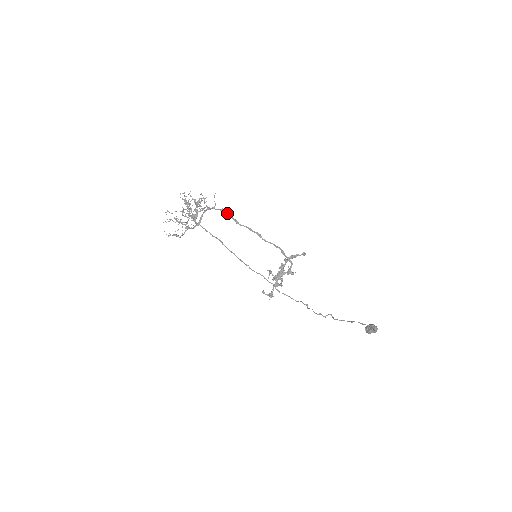
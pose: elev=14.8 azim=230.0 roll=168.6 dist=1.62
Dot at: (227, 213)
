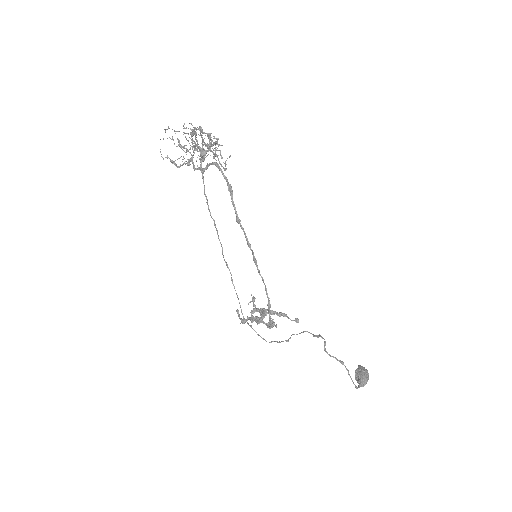
Dot at: (232, 198)
